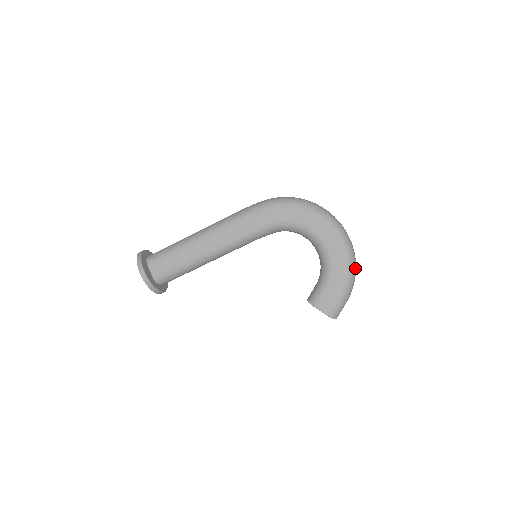
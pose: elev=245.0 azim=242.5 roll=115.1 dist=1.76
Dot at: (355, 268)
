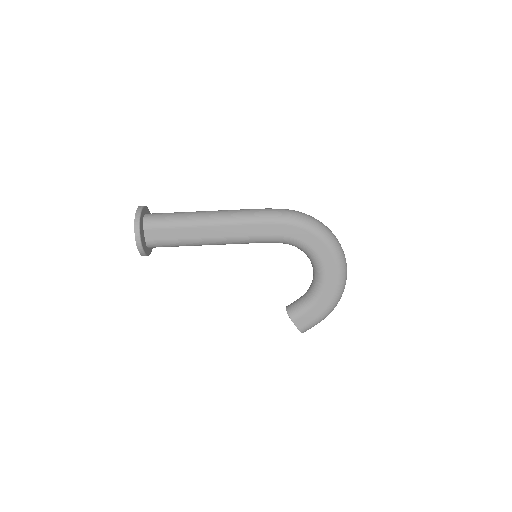
Dot at: (339, 300)
